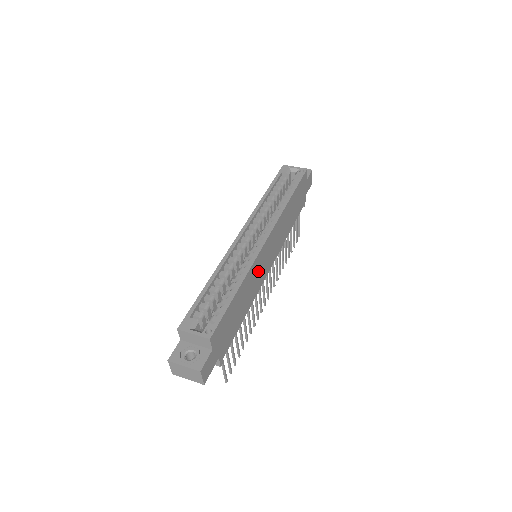
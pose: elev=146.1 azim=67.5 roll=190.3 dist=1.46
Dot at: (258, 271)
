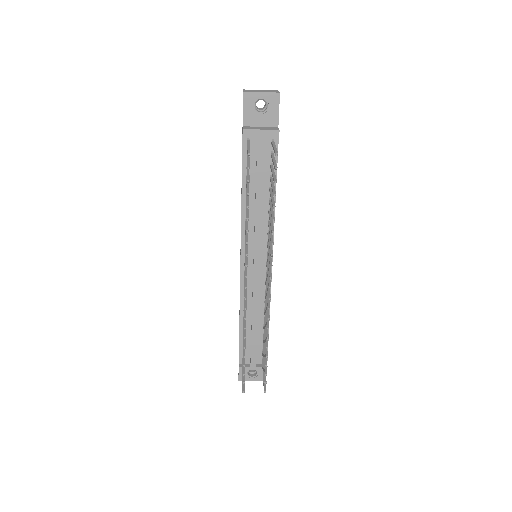
Dot at: occluded
